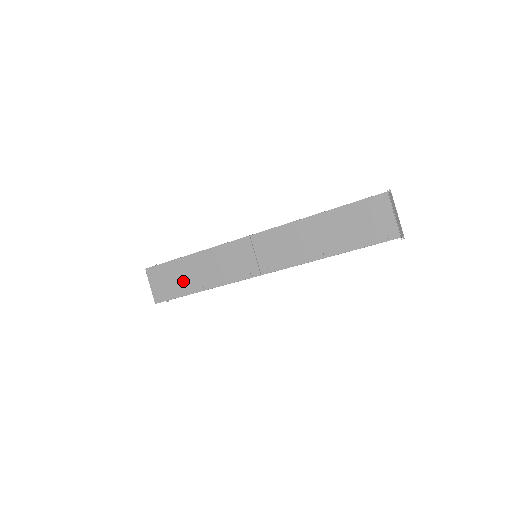
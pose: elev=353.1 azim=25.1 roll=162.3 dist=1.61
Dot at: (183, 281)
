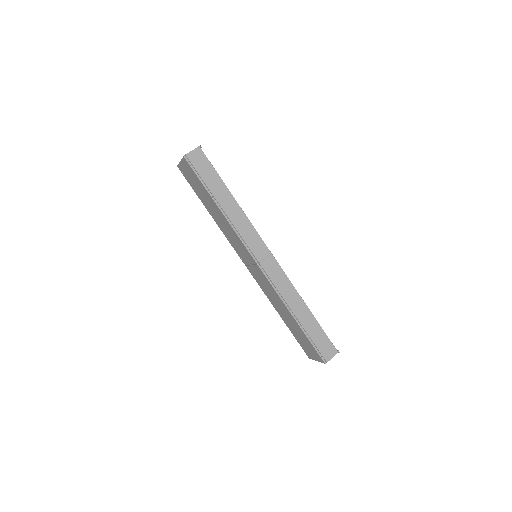
Dot at: (203, 197)
